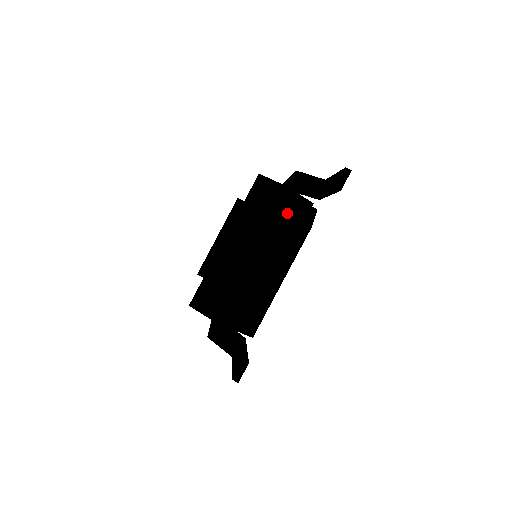
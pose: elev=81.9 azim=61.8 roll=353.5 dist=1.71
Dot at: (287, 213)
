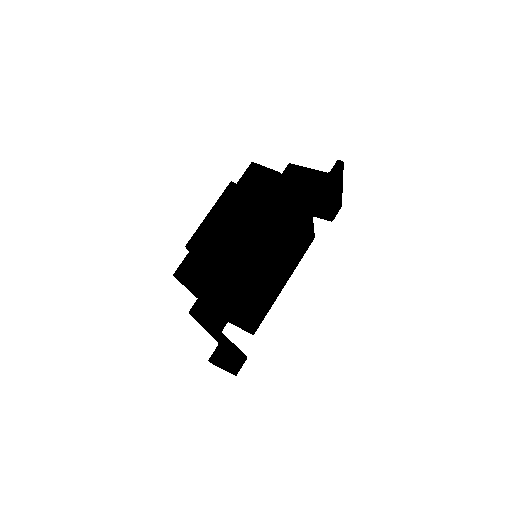
Dot at: (275, 193)
